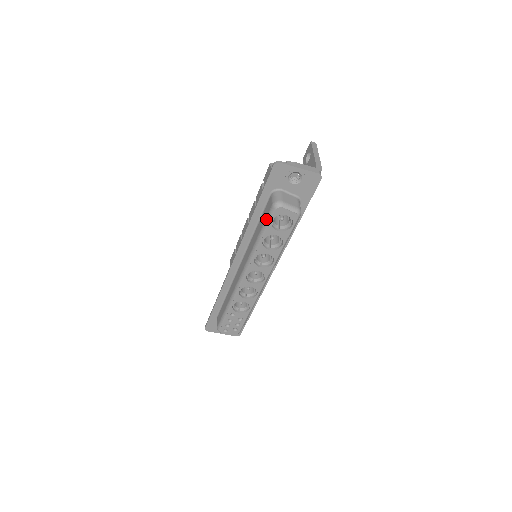
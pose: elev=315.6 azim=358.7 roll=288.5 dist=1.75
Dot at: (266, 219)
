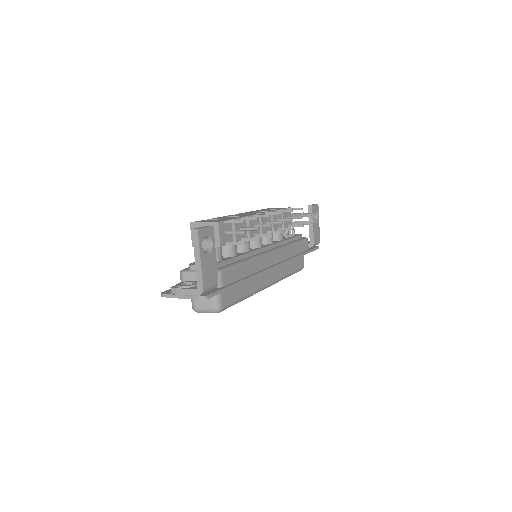
Dot at: occluded
